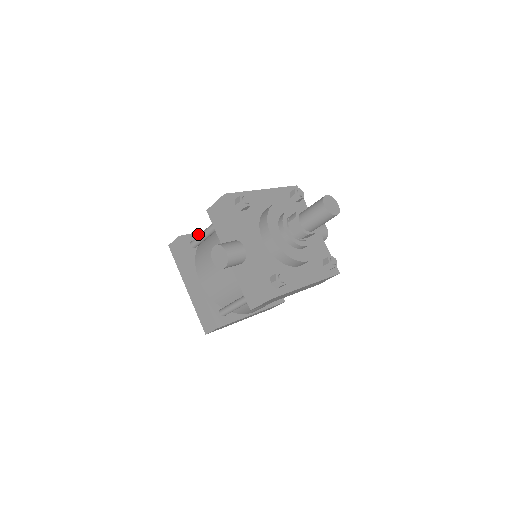
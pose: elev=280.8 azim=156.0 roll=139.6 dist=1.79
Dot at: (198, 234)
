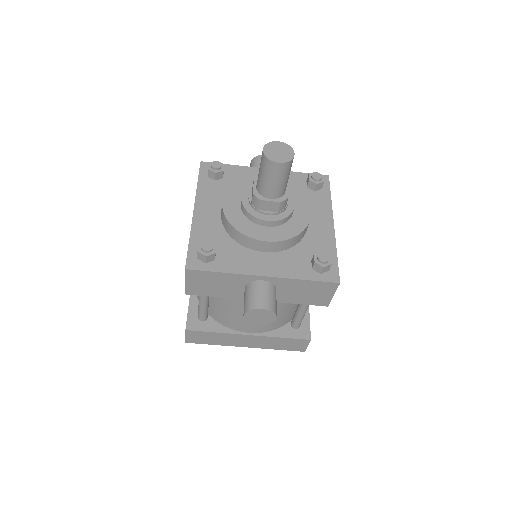
Dot at: (191, 304)
